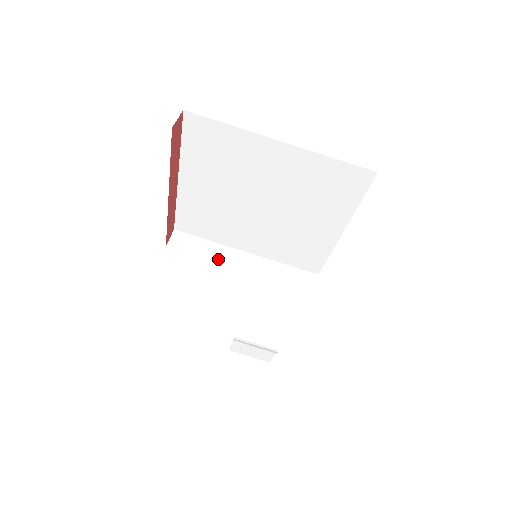
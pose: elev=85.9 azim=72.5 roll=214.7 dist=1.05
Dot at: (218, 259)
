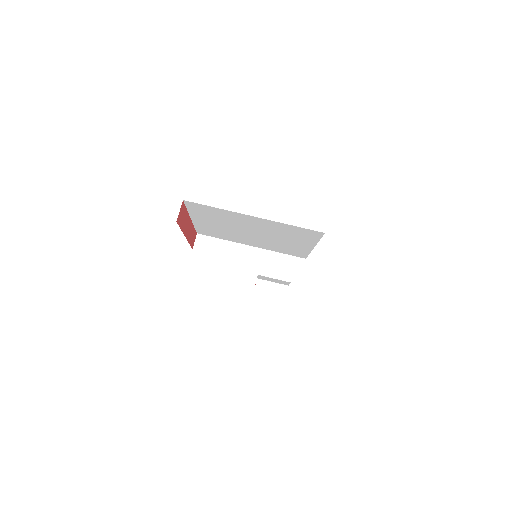
Dot at: (230, 255)
